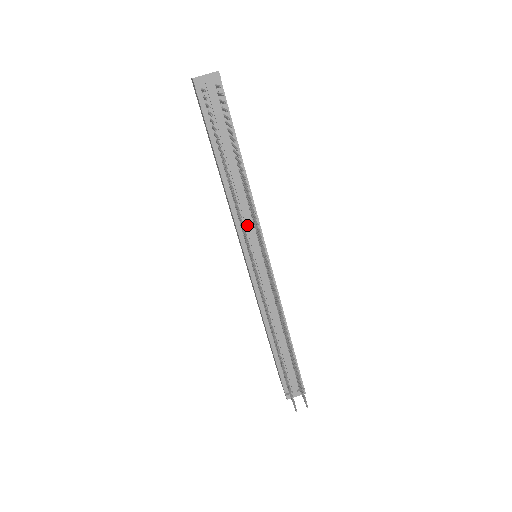
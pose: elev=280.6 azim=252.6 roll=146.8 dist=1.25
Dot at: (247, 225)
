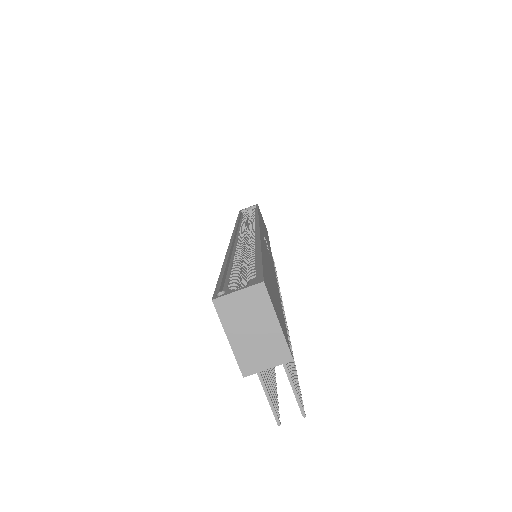
Dot at: occluded
